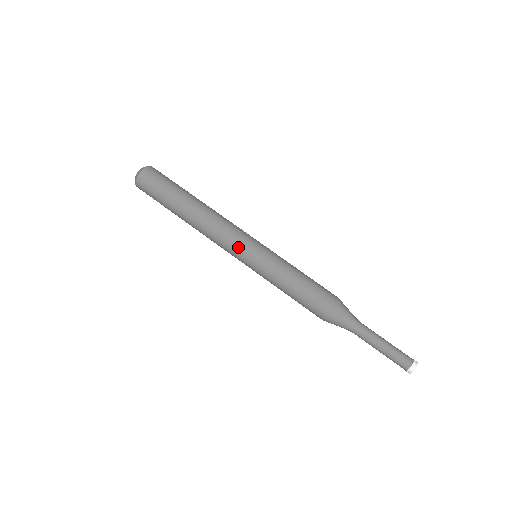
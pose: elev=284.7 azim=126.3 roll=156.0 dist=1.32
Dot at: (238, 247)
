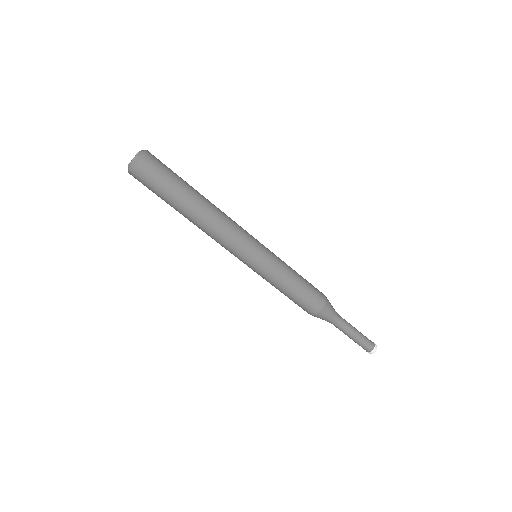
Dot at: (245, 250)
